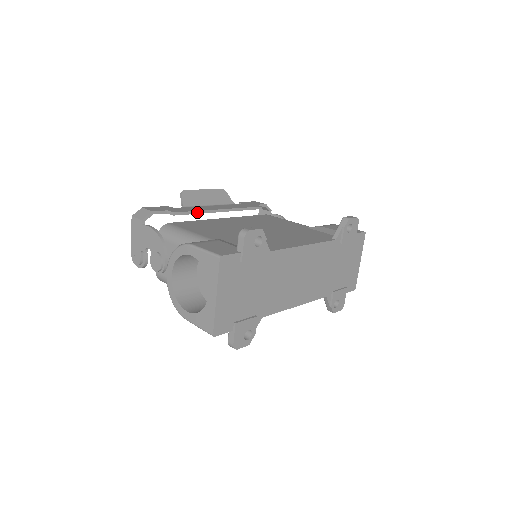
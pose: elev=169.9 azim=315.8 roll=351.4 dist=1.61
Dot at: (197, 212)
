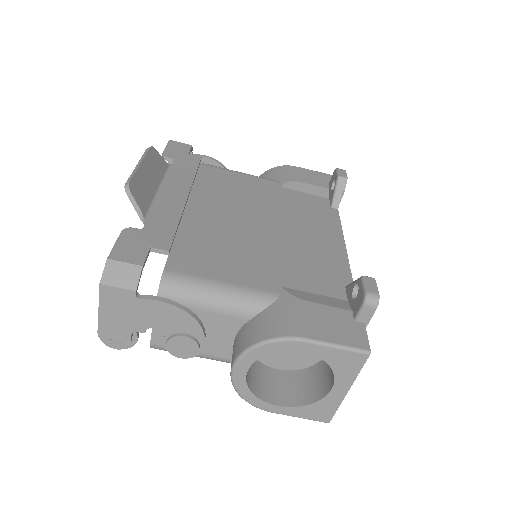
Dot at: (178, 224)
